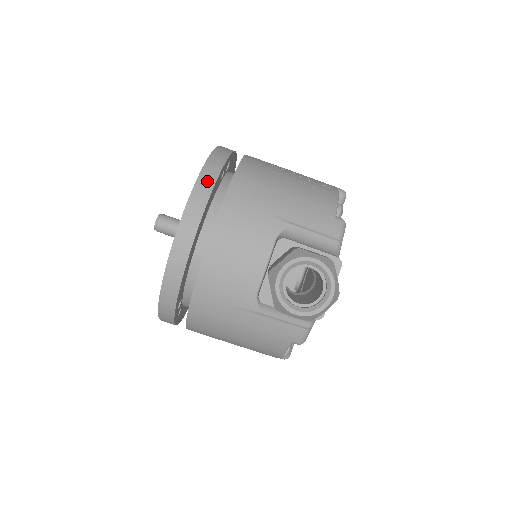
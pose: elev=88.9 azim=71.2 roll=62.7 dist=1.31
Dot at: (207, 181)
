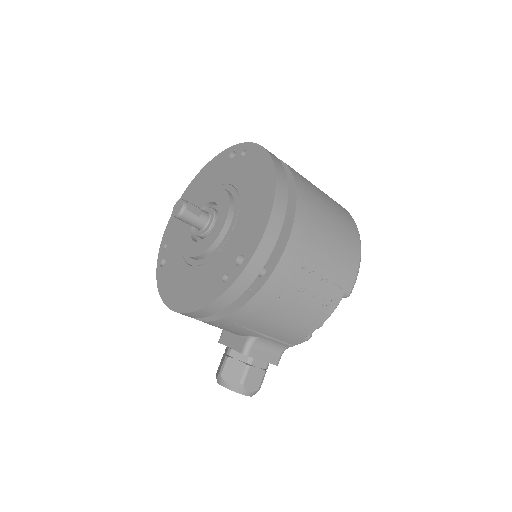
Dot at: (214, 309)
